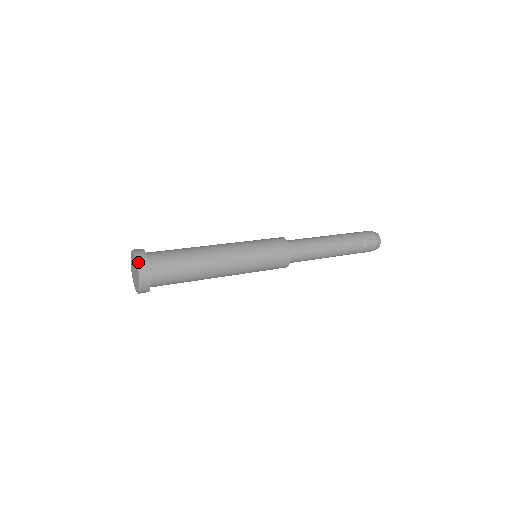
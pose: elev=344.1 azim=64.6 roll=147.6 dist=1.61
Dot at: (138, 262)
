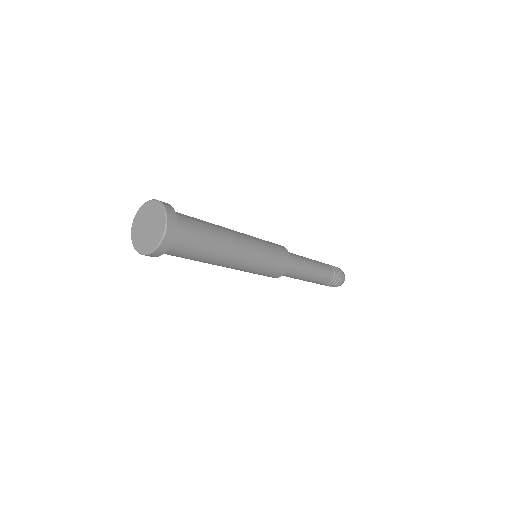
Dot at: (162, 202)
